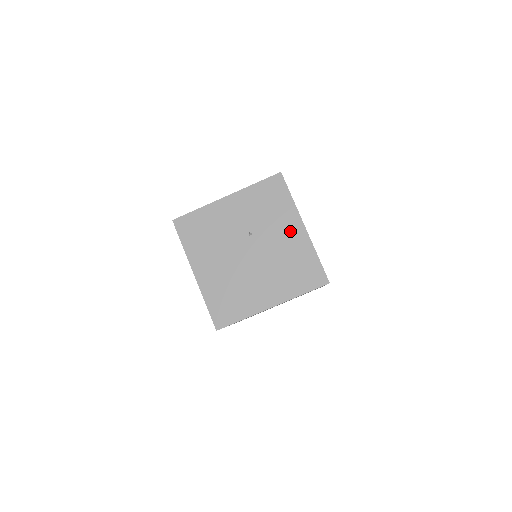
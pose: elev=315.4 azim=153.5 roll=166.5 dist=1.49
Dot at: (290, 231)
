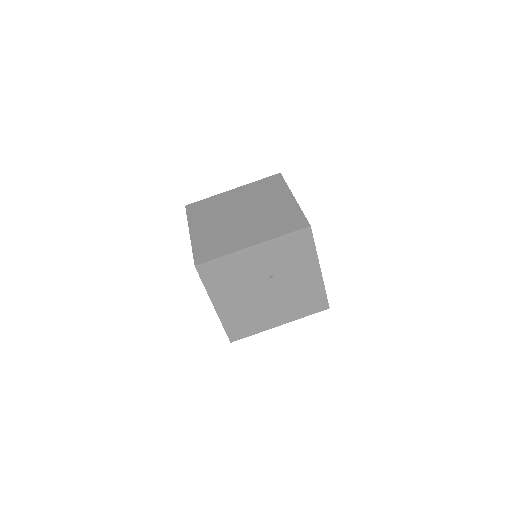
Dot at: (307, 274)
